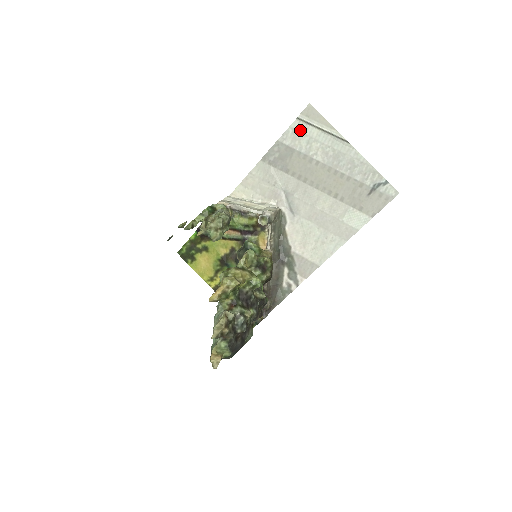
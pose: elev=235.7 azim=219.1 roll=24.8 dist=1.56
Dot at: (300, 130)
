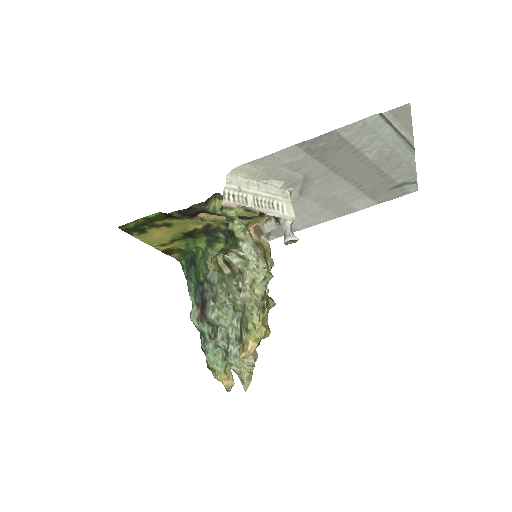
Dot at: (372, 126)
